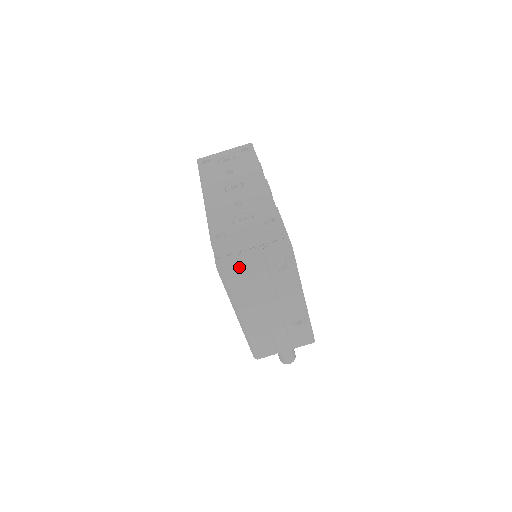
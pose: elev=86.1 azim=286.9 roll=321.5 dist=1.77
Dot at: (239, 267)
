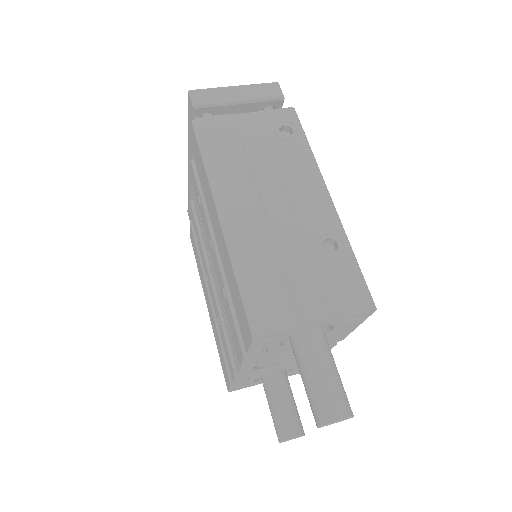
Dot at: (223, 120)
